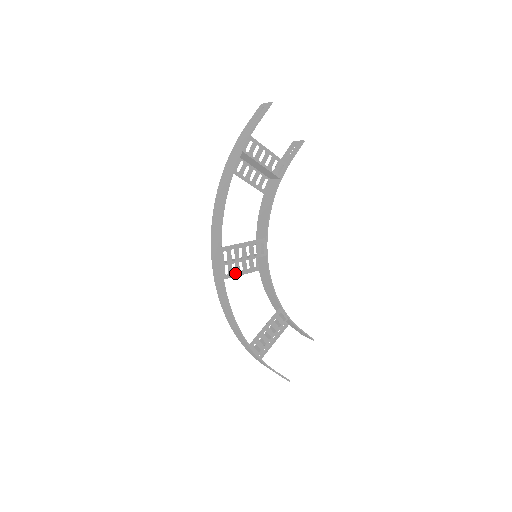
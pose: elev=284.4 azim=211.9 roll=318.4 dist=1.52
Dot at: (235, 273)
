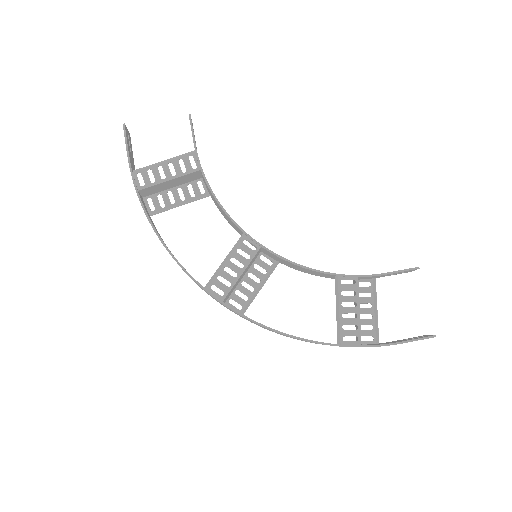
Dot at: (255, 290)
